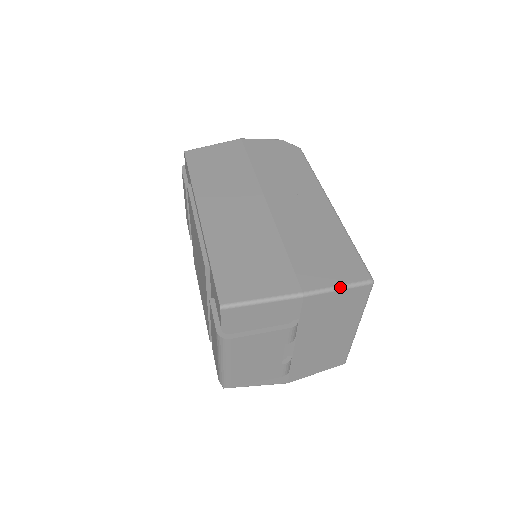
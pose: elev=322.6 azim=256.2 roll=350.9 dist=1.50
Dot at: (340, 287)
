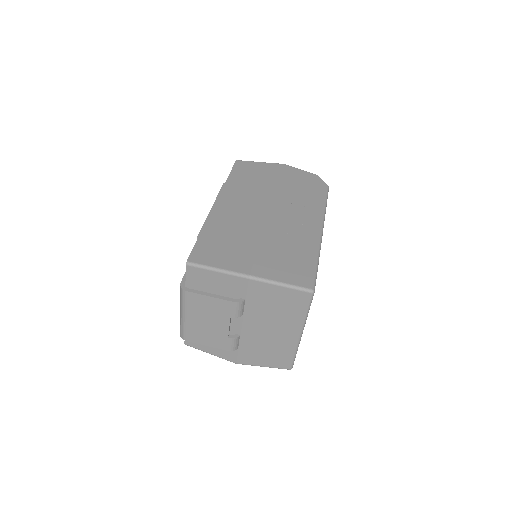
Dot at: (282, 284)
